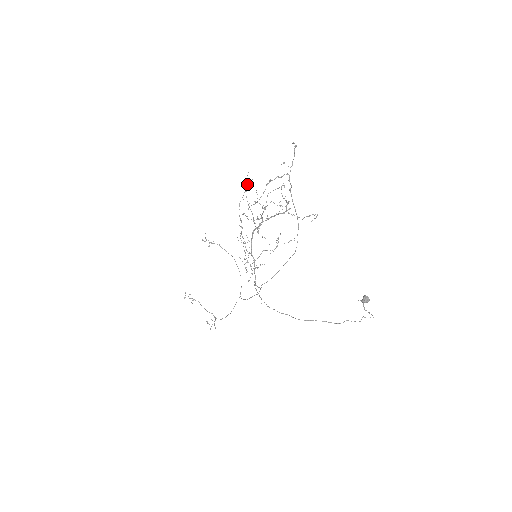
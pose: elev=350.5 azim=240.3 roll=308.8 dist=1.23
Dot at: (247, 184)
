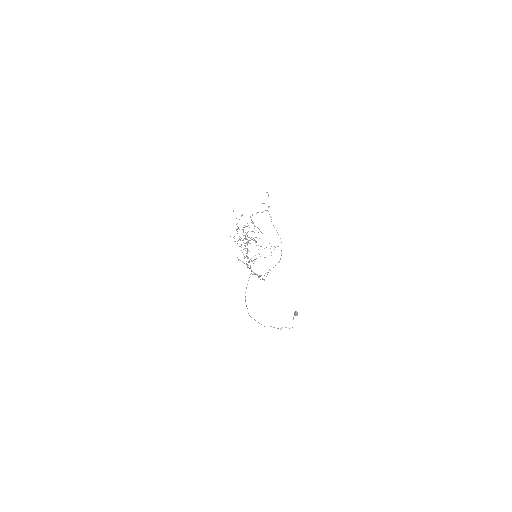
Dot at: occluded
